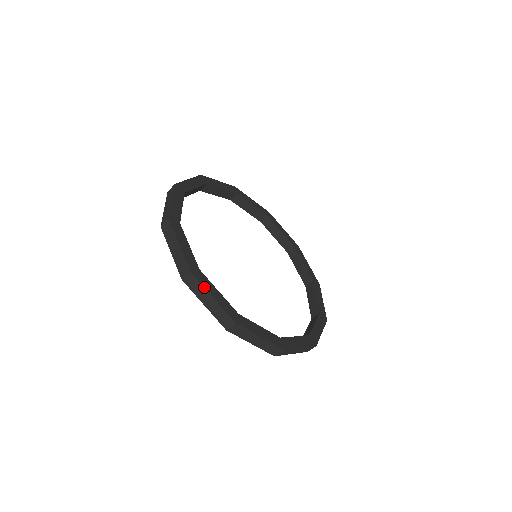
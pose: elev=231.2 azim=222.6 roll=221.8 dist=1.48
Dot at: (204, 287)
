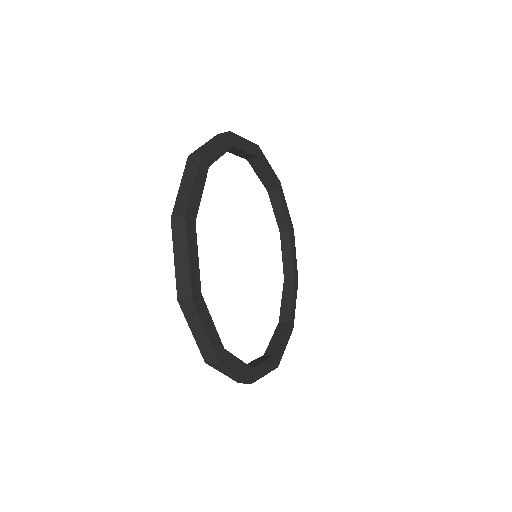
Dot at: occluded
